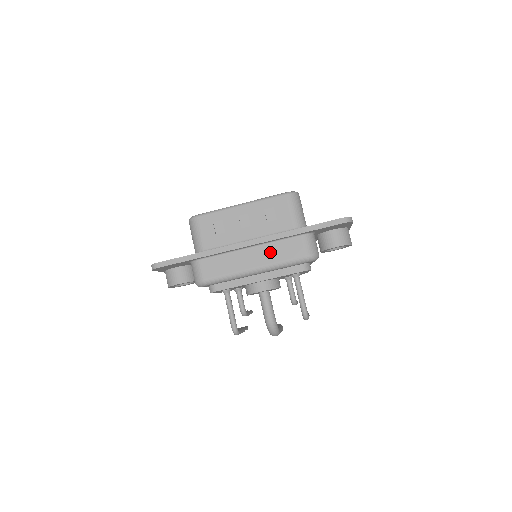
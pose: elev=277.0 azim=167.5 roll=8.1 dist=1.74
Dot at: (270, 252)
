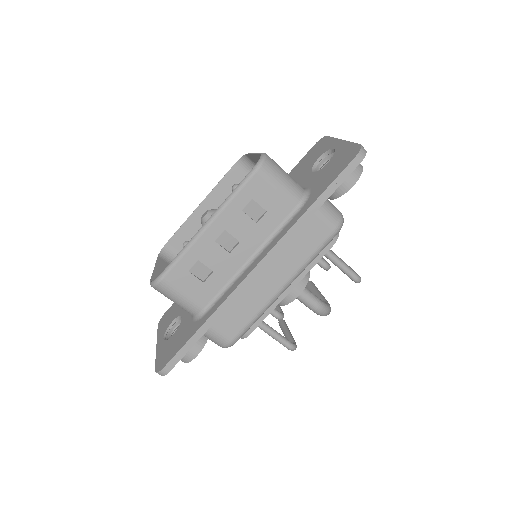
Dot at: (288, 257)
